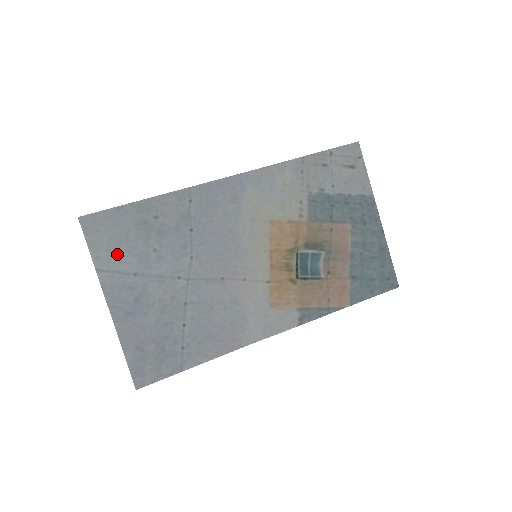
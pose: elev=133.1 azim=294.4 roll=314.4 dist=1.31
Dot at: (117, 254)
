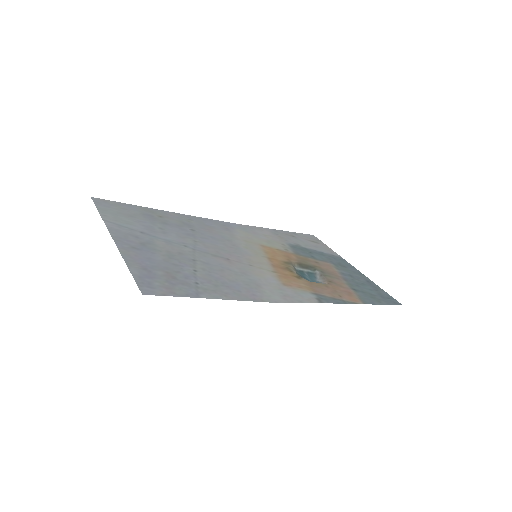
Dot at: (124, 220)
